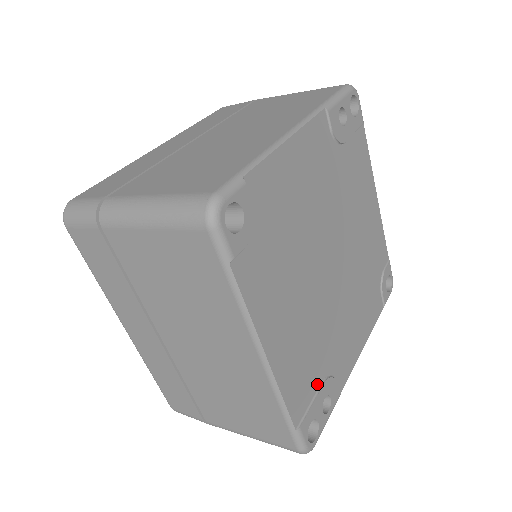
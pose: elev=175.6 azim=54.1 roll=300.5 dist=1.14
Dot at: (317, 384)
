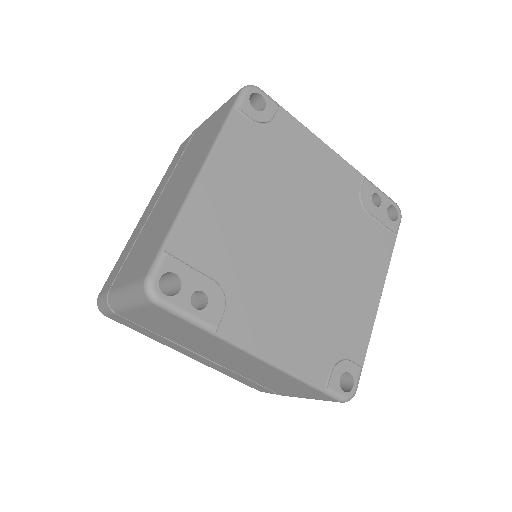
Dot at: (210, 272)
